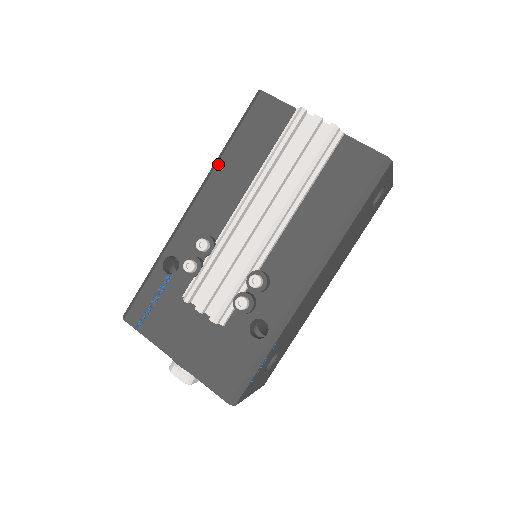
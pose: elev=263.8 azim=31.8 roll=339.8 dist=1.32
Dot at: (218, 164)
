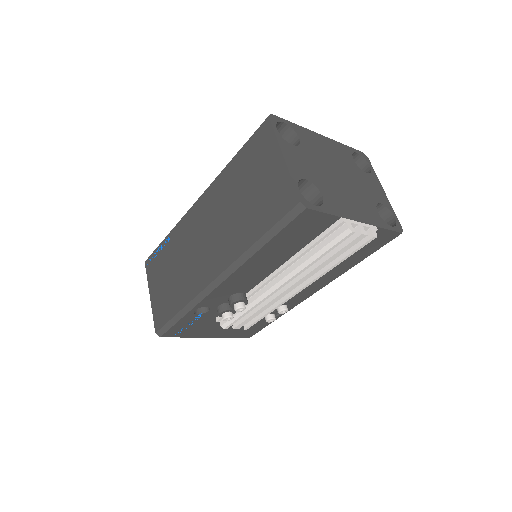
Dot at: (250, 259)
